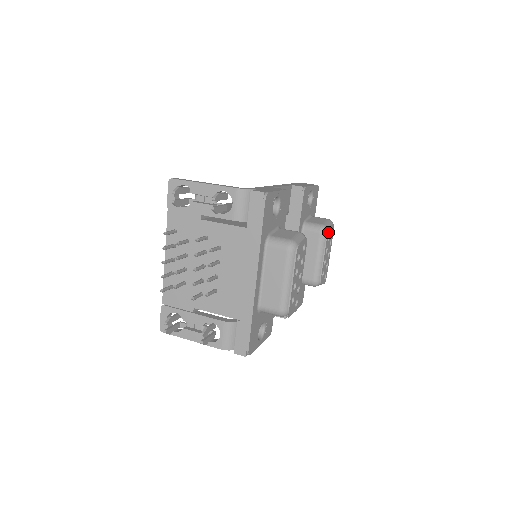
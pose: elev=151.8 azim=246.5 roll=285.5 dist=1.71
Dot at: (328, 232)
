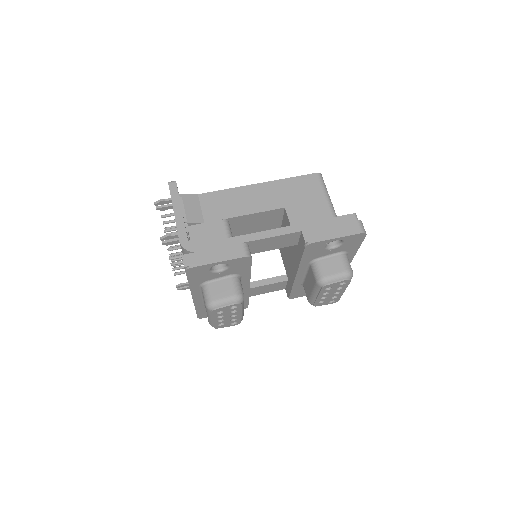
Dot at: (325, 286)
